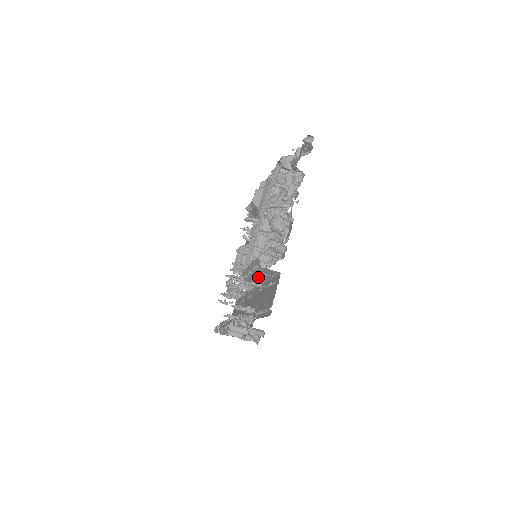
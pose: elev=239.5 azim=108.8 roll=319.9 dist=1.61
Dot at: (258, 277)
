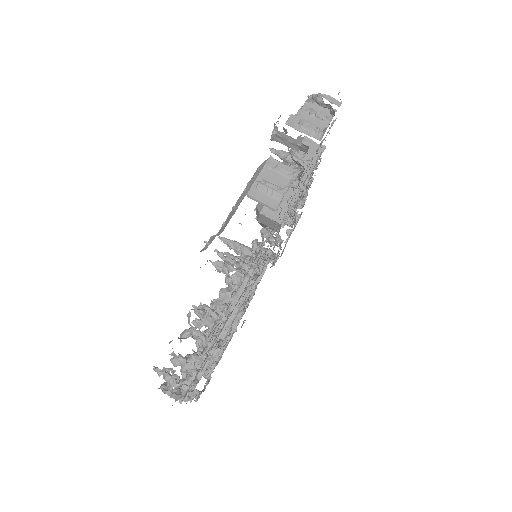
Dot at: occluded
